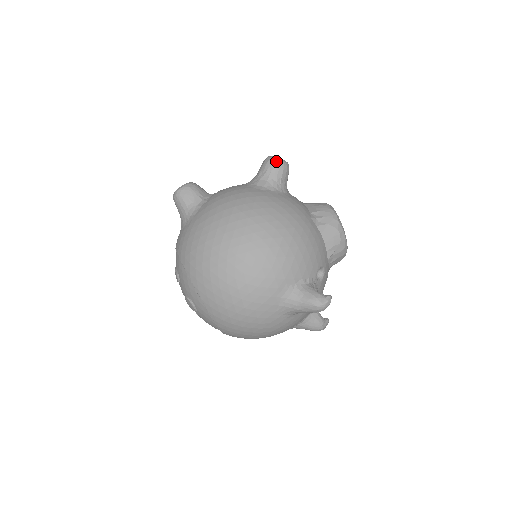
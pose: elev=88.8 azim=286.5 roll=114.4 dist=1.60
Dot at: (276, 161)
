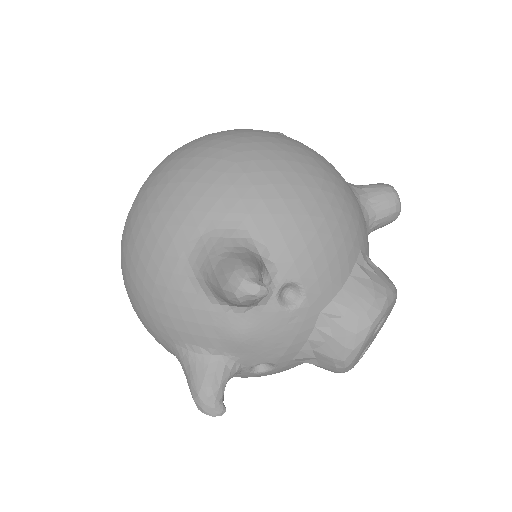
Dot at: (391, 187)
